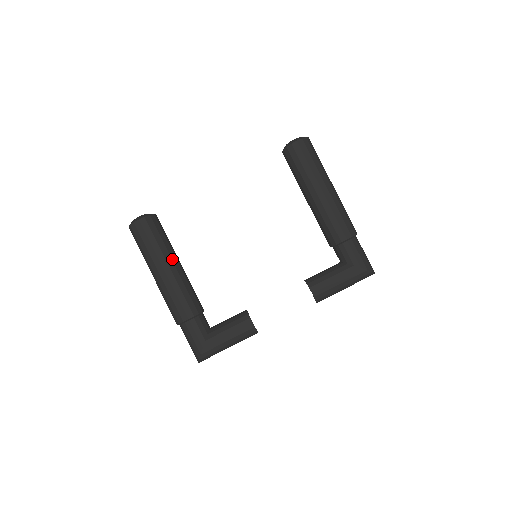
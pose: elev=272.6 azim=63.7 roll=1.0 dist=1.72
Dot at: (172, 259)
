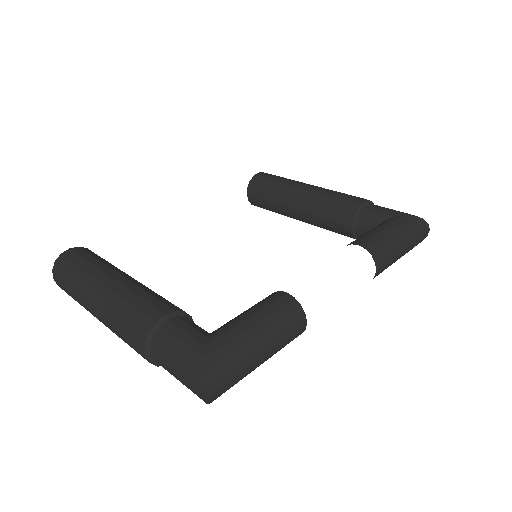
Dot at: (125, 273)
